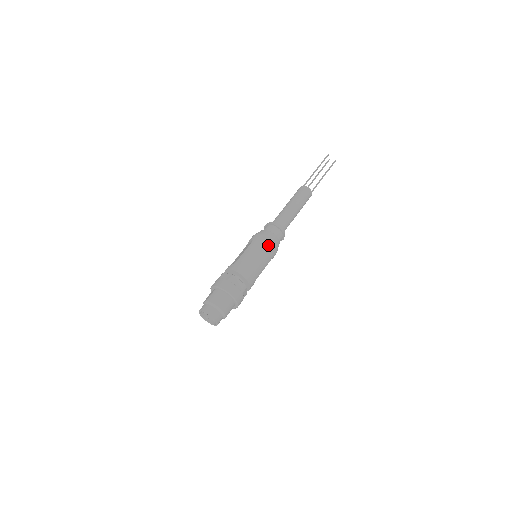
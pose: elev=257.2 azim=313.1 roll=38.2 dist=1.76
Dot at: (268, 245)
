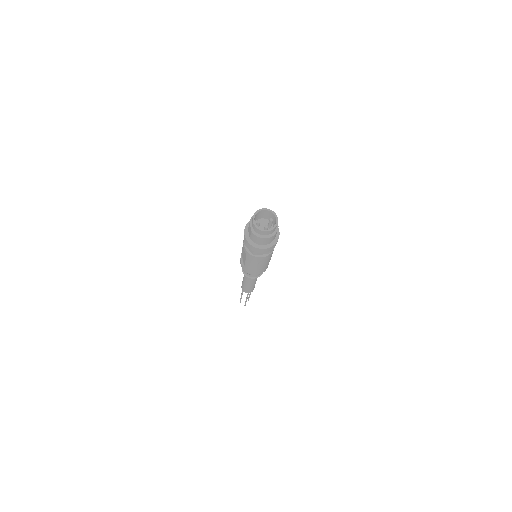
Dot at: occluded
